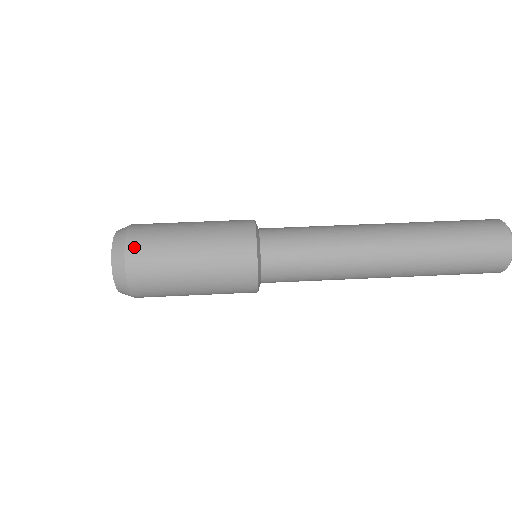
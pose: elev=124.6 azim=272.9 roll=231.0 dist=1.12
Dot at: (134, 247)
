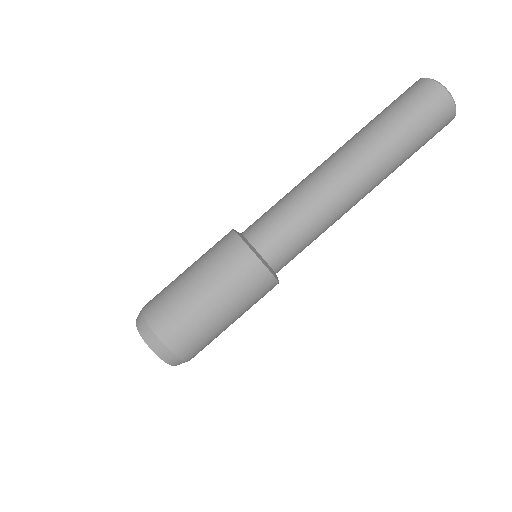
Dot at: (169, 337)
